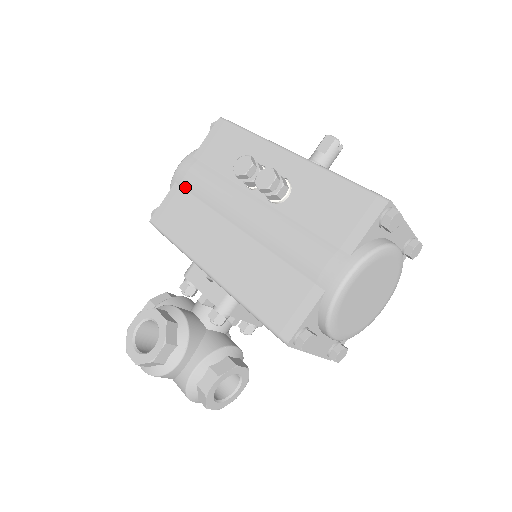
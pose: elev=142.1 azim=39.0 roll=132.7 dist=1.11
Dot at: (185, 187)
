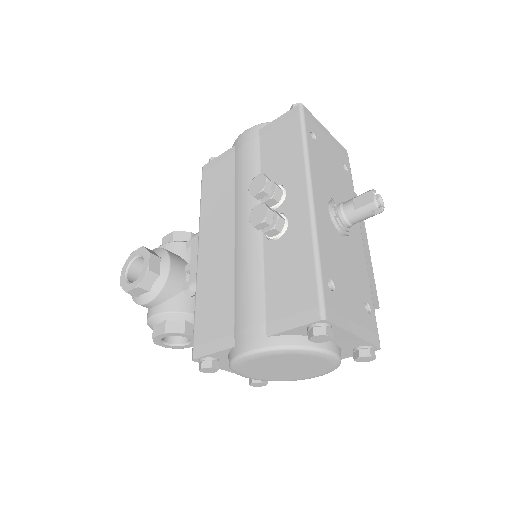
Dot at: (236, 157)
